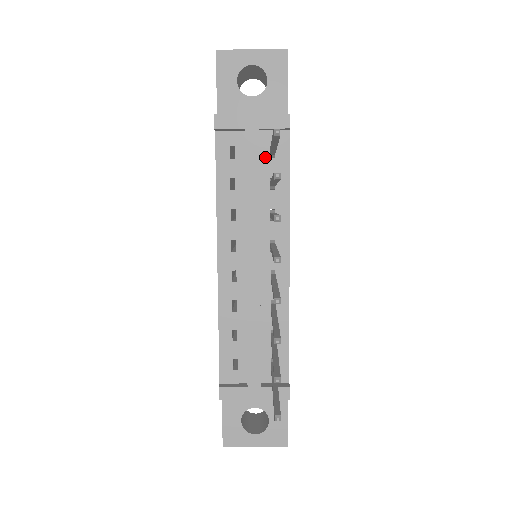
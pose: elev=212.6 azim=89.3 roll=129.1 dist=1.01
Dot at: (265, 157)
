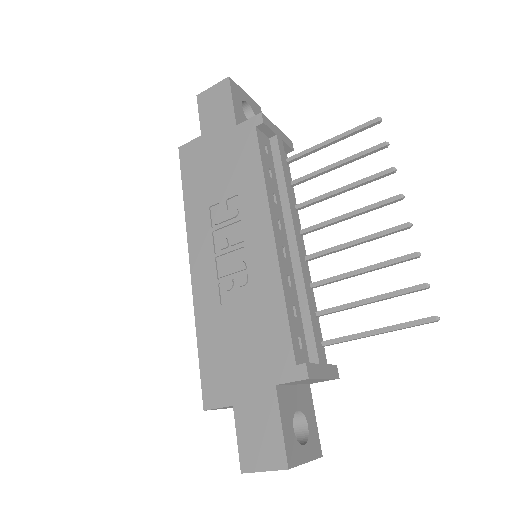
Dot at: occluded
